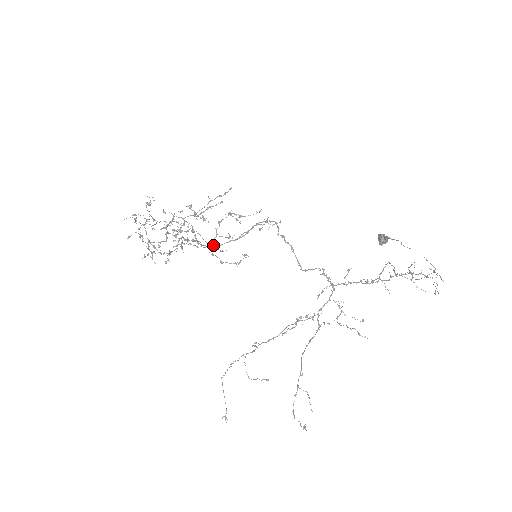
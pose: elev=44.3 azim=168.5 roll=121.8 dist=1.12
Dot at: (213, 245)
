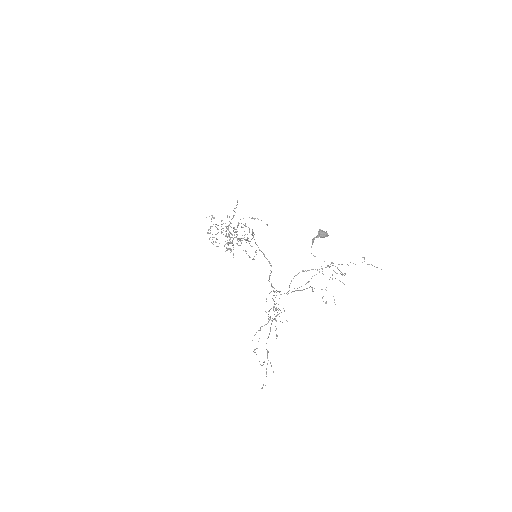
Dot at: occluded
